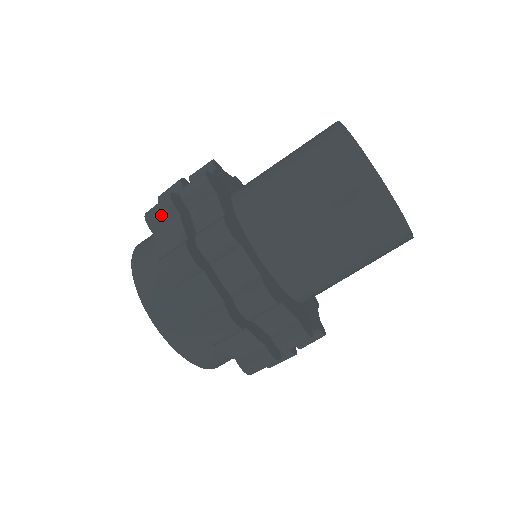
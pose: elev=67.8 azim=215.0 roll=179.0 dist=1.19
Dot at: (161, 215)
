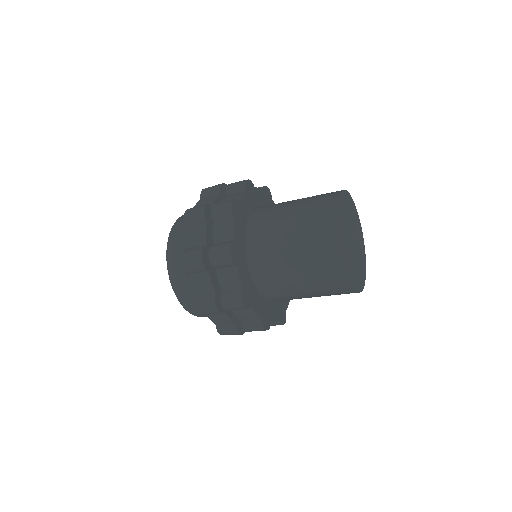
Dot at: occluded
